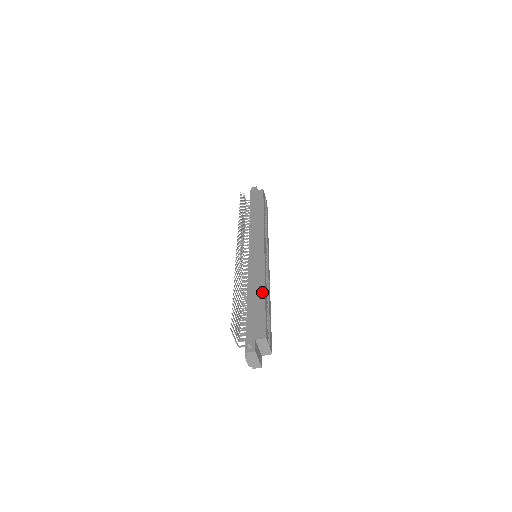
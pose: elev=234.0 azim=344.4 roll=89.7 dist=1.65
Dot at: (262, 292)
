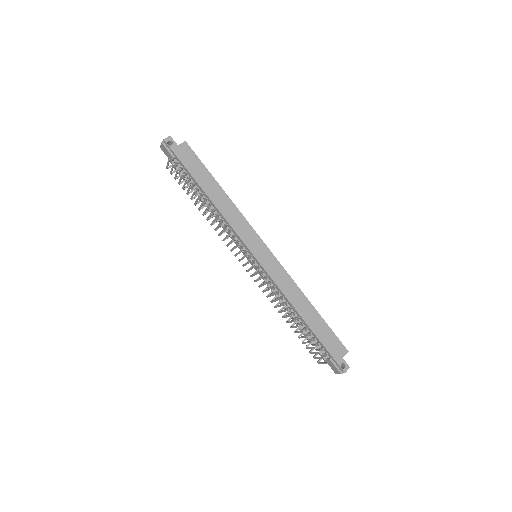
Dot at: (311, 307)
